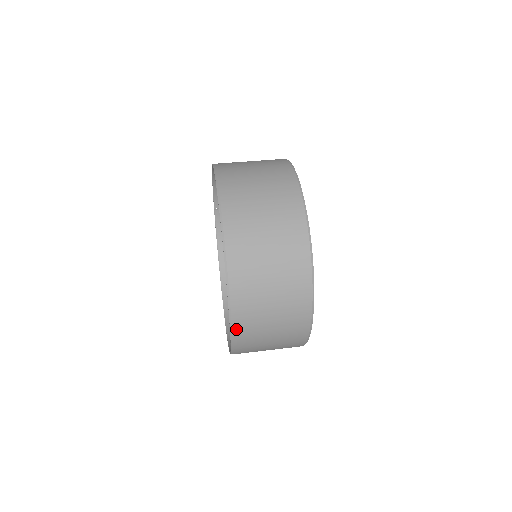
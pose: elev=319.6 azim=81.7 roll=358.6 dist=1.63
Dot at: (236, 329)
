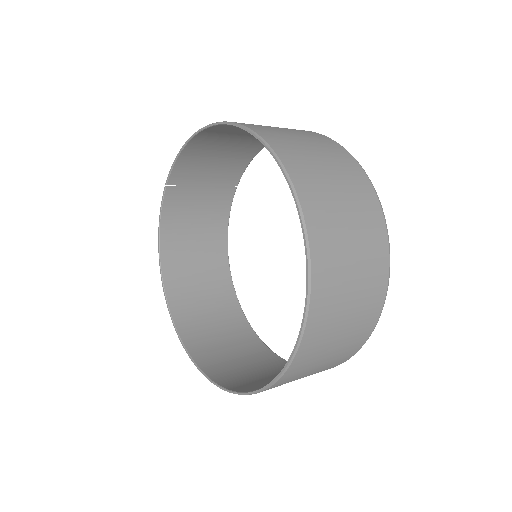
Dot at: (294, 364)
